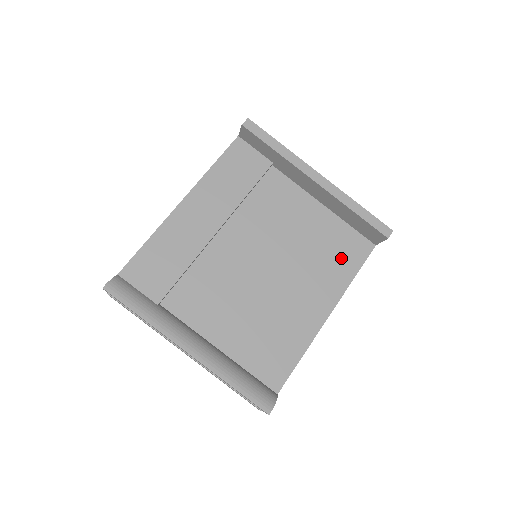
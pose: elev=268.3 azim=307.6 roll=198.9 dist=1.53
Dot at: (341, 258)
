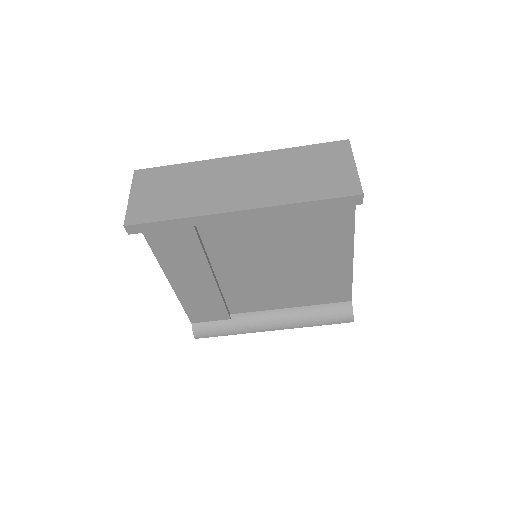
Dot at: (329, 214)
